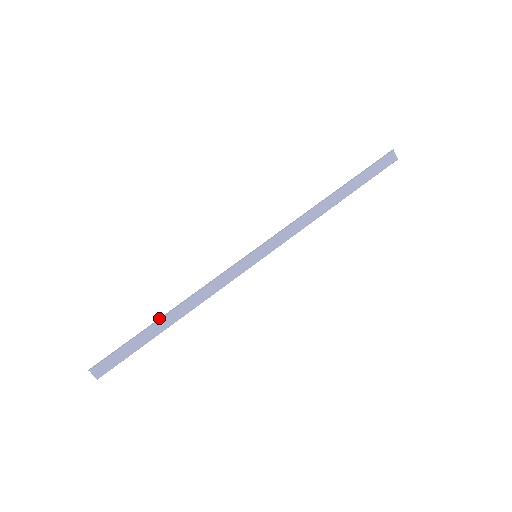
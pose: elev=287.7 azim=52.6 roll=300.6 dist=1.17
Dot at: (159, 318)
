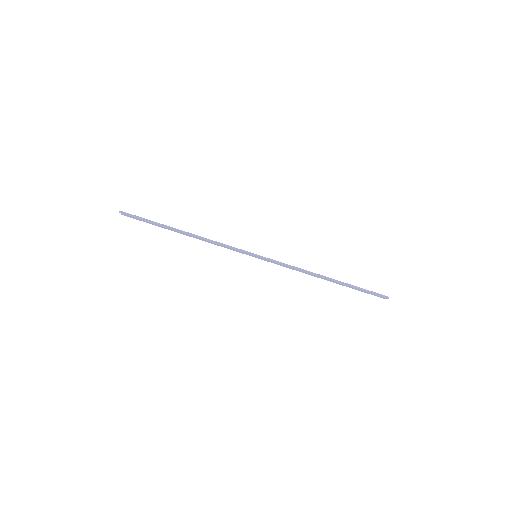
Dot at: (177, 229)
